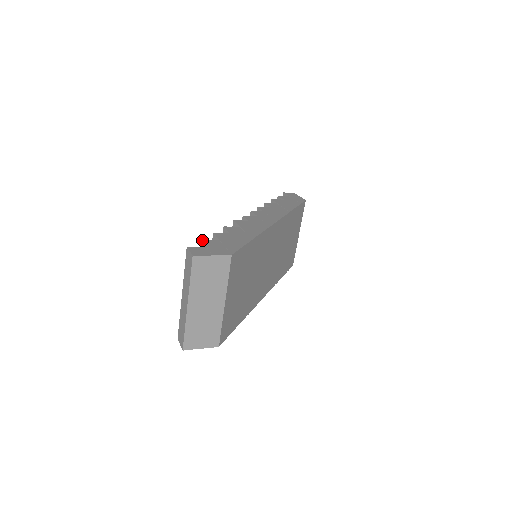
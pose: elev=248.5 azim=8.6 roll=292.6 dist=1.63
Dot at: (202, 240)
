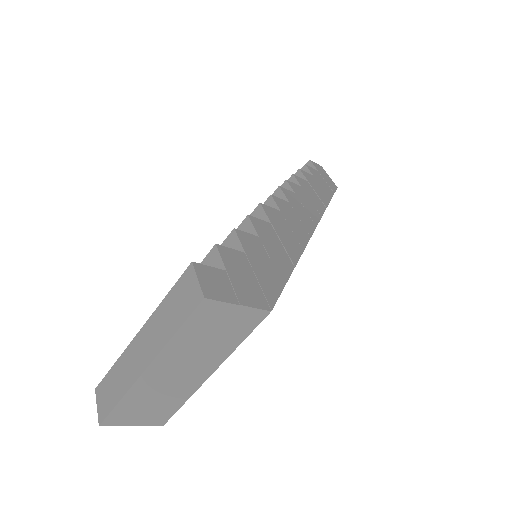
Dot at: (218, 246)
